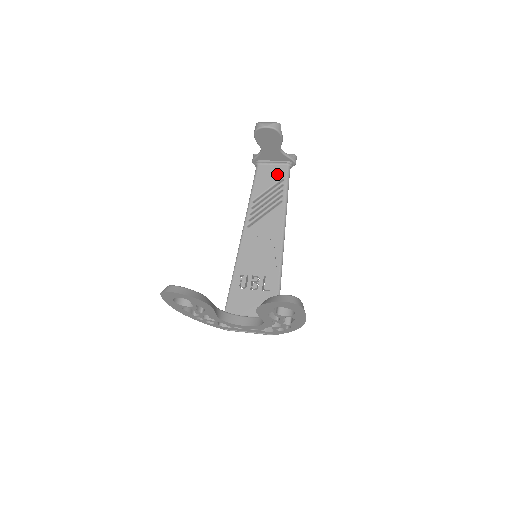
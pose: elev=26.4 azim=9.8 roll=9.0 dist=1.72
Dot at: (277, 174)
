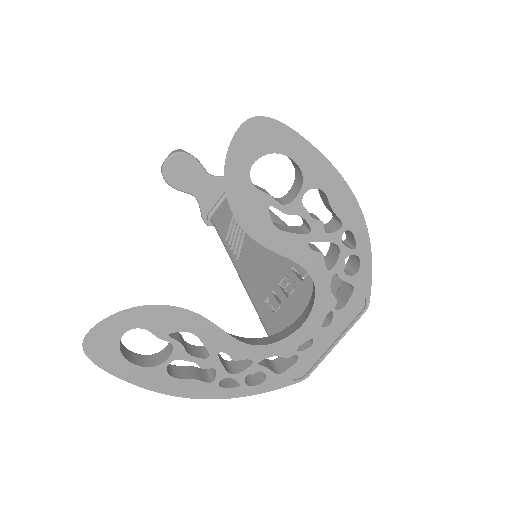
Dot at: occluded
